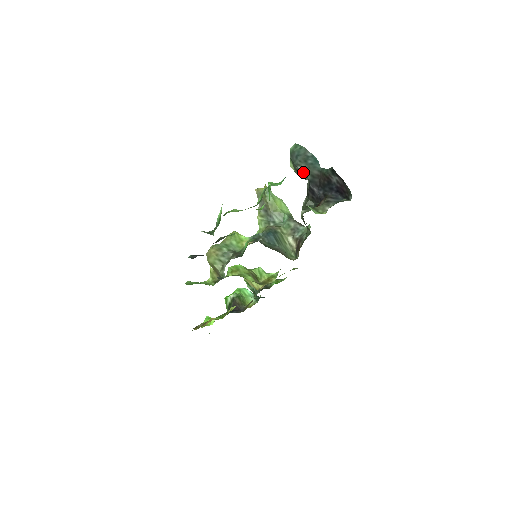
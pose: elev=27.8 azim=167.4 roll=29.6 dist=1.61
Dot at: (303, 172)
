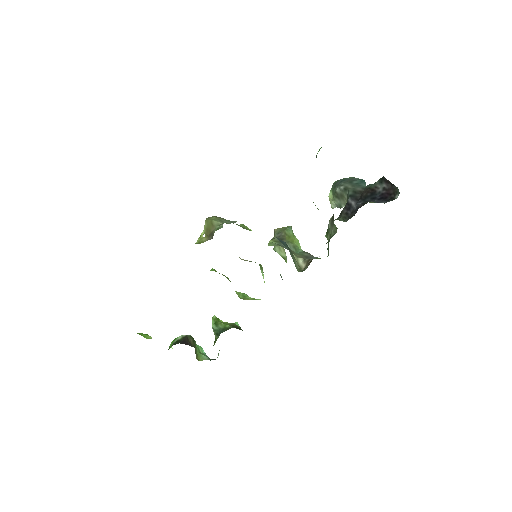
Dot at: (343, 194)
